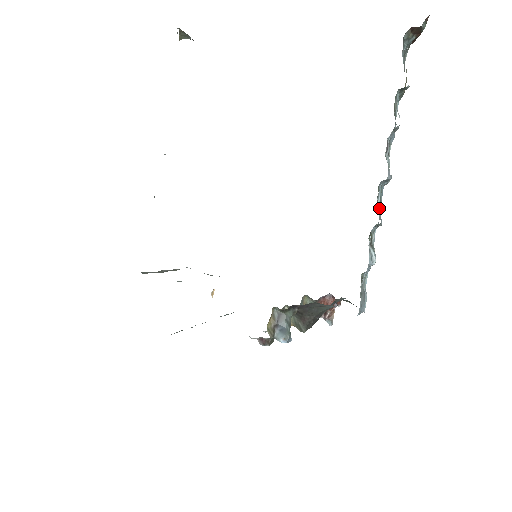
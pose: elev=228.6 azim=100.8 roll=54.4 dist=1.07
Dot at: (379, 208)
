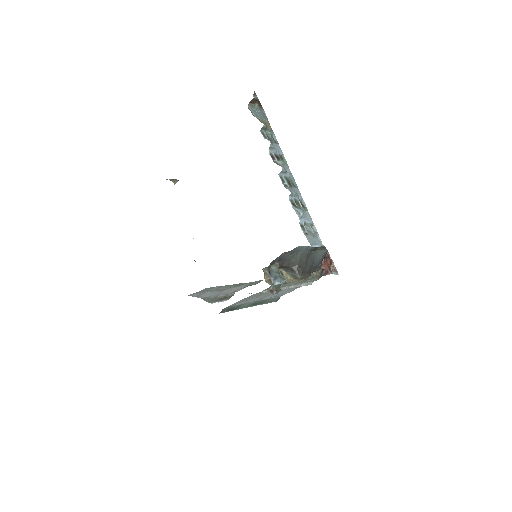
Dot at: (290, 187)
